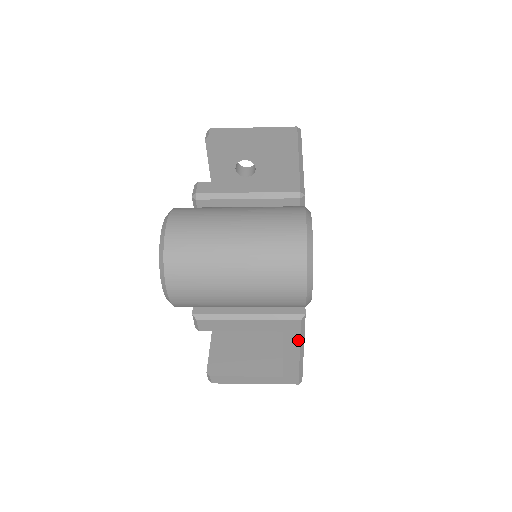
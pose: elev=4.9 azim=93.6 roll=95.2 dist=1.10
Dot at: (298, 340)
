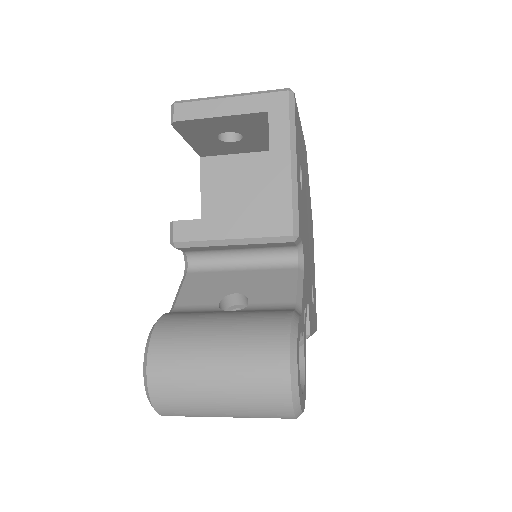
Dot at: occluded
